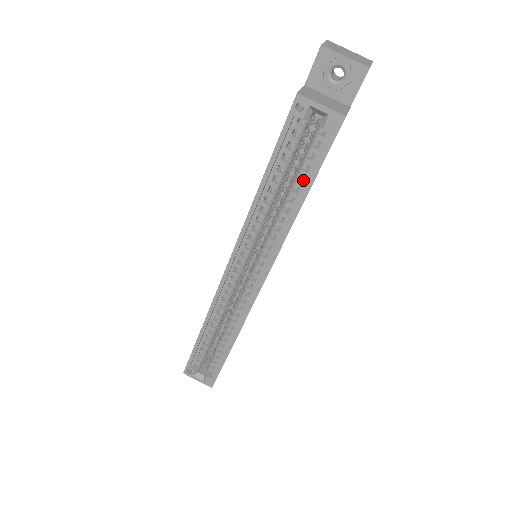
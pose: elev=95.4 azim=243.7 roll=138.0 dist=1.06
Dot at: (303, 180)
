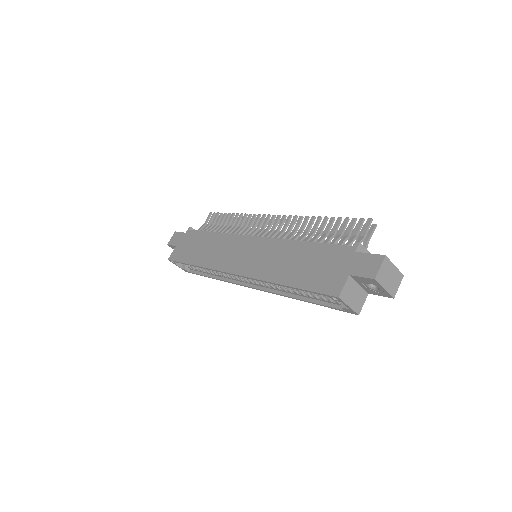
Dot at: occluded
